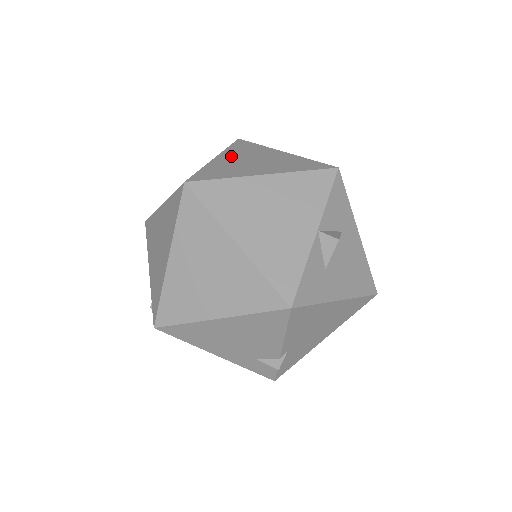
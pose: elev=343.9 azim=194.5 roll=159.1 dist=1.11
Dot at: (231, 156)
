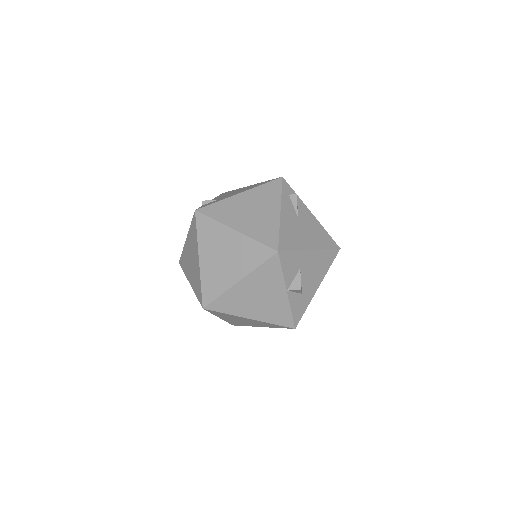
Dot at: (207, 254)
